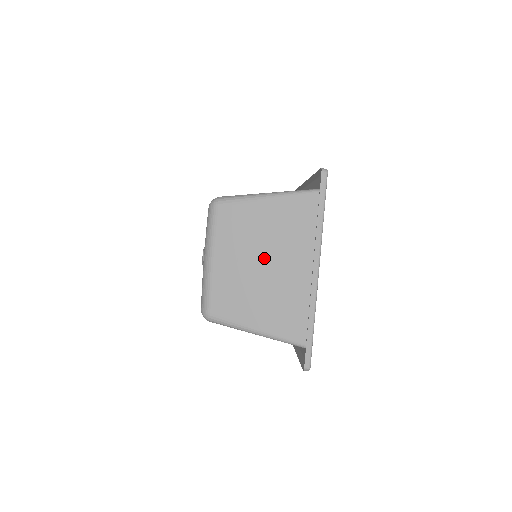
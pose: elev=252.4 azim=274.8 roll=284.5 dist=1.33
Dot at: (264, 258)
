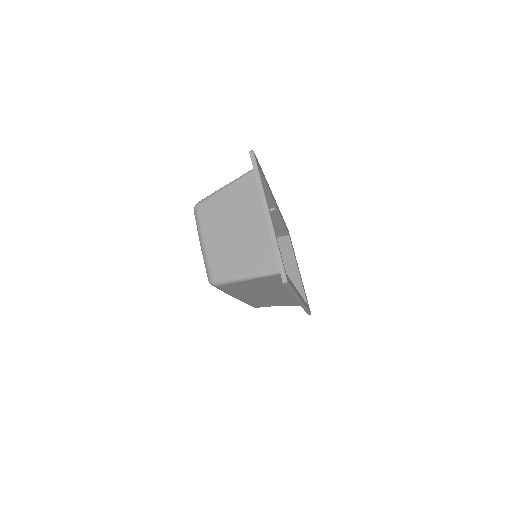
Dot at: (236, 225)
